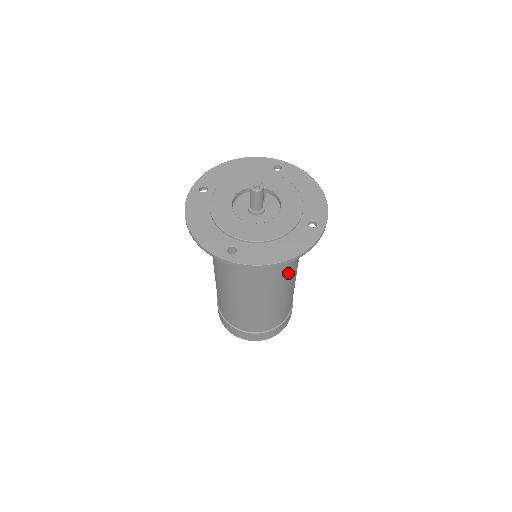
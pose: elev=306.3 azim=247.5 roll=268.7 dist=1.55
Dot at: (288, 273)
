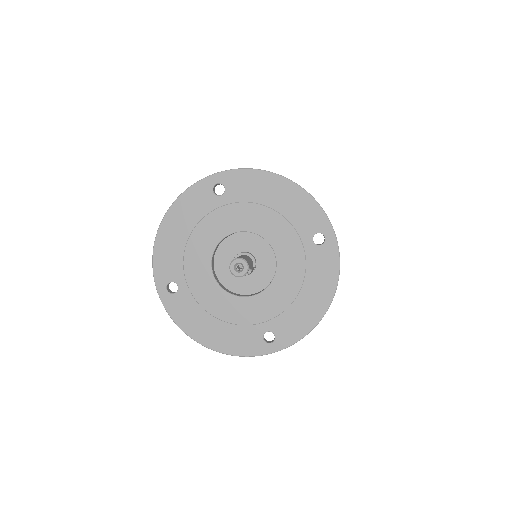
Dot at: occluded
